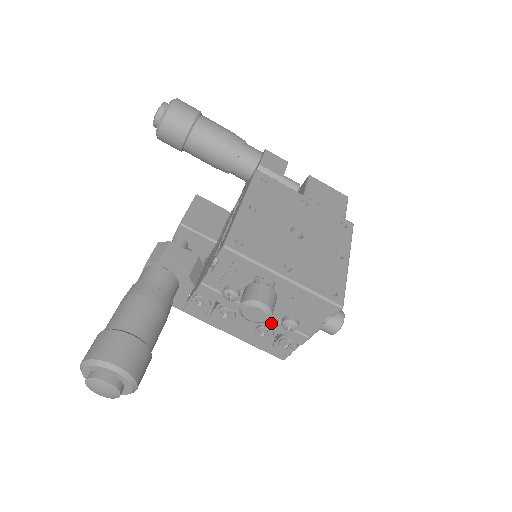
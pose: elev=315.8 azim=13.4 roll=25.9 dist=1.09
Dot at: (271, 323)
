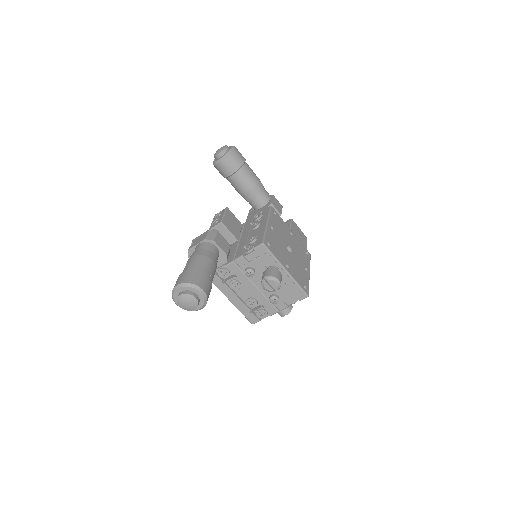
Dot at: (261, 297)
